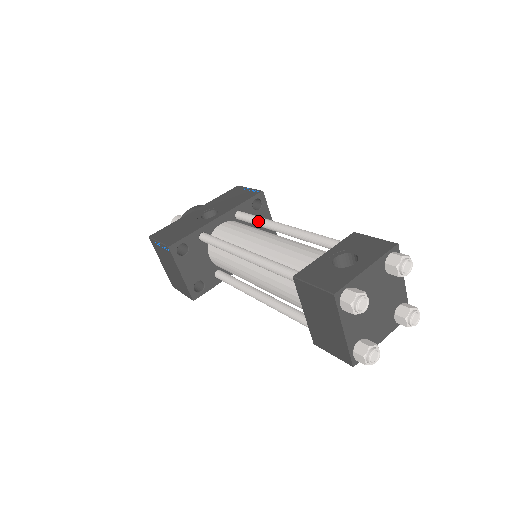
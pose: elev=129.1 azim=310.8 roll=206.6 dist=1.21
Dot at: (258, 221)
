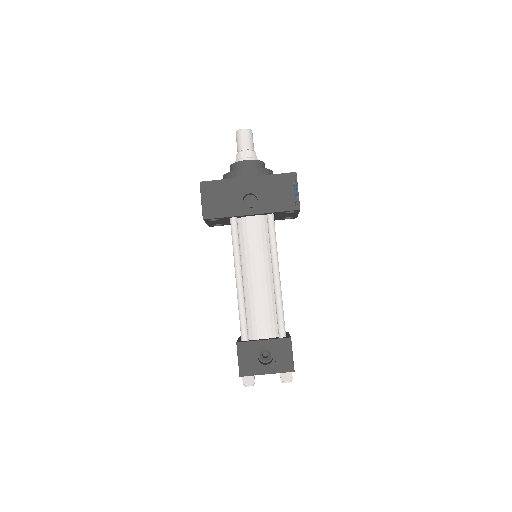
Dot at: (271, 246)
